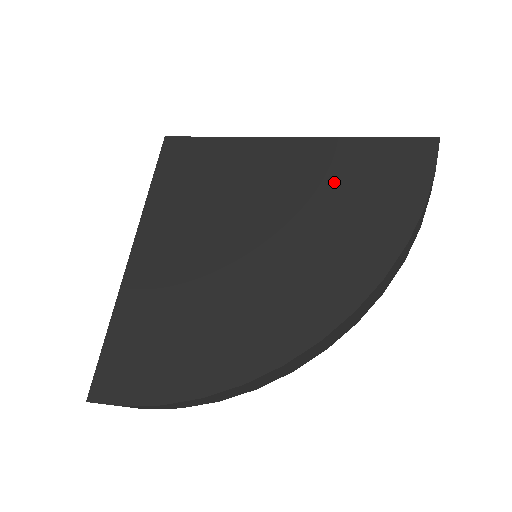
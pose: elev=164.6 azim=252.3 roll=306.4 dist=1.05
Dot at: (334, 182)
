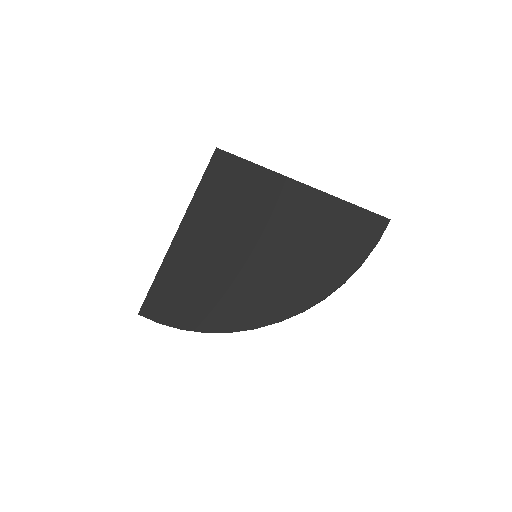
Dot at: (317, 227)
